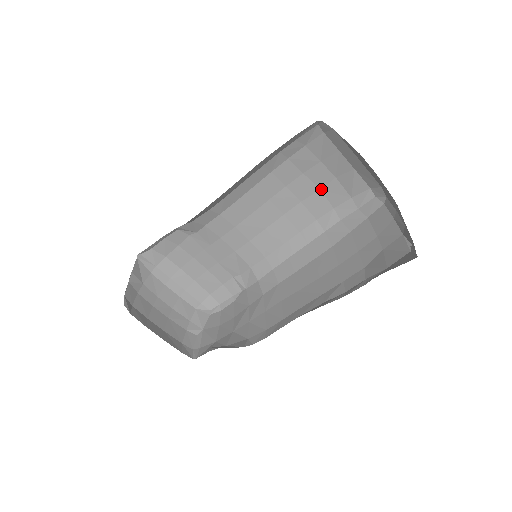
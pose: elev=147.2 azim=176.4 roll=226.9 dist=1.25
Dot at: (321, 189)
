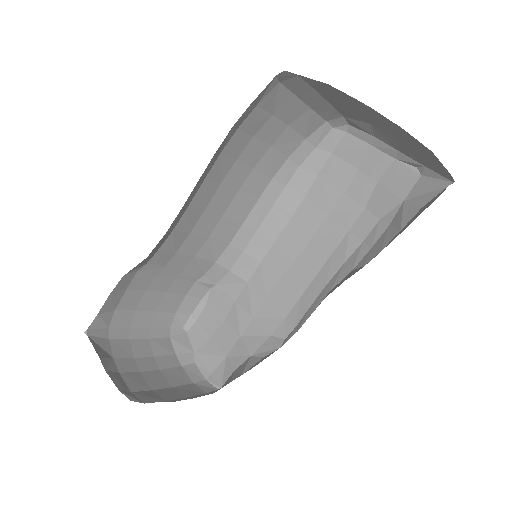
Dot at: (273, 144)
